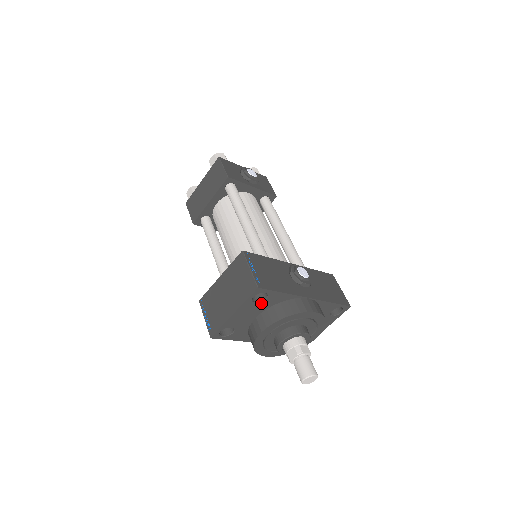
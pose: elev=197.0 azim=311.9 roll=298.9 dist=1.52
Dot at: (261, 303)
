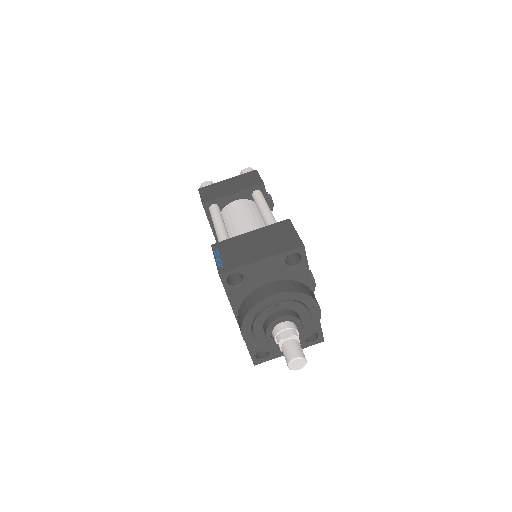
Dot at: (288, 268)
